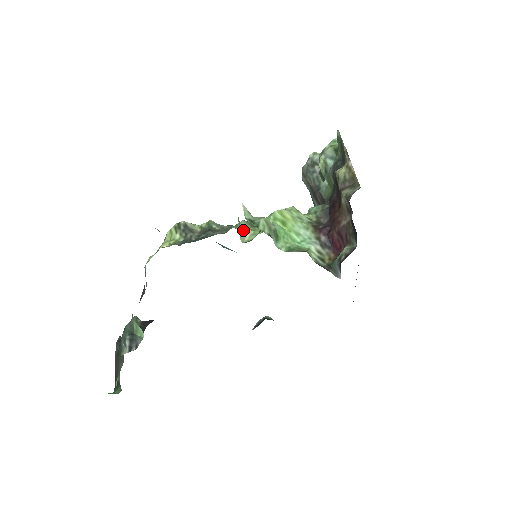
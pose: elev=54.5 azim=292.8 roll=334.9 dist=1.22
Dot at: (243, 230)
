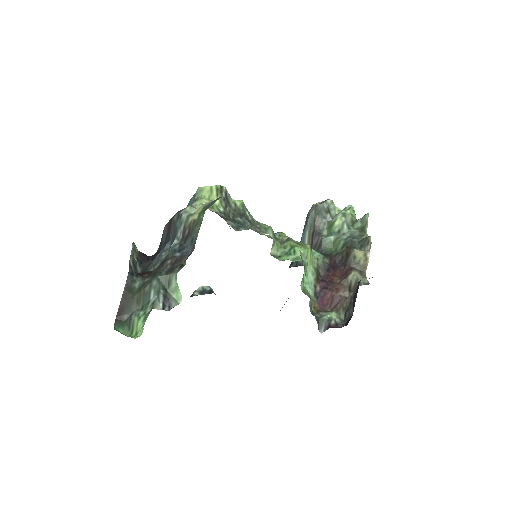
Dot at: (274, 242)
